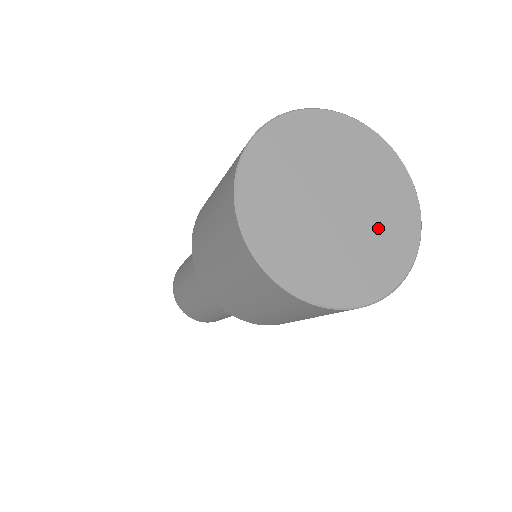
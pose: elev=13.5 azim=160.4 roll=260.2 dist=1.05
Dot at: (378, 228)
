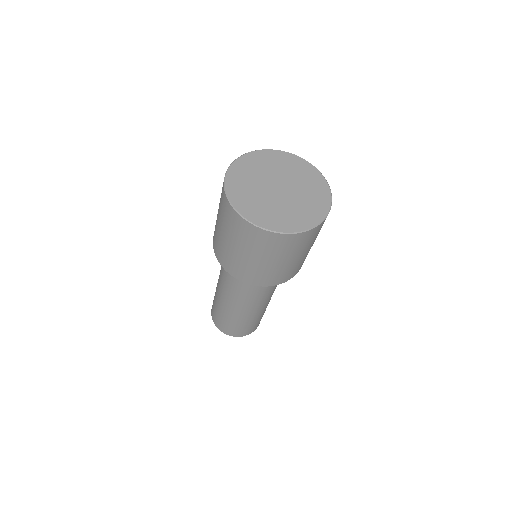
Dot at: (305, 187)
